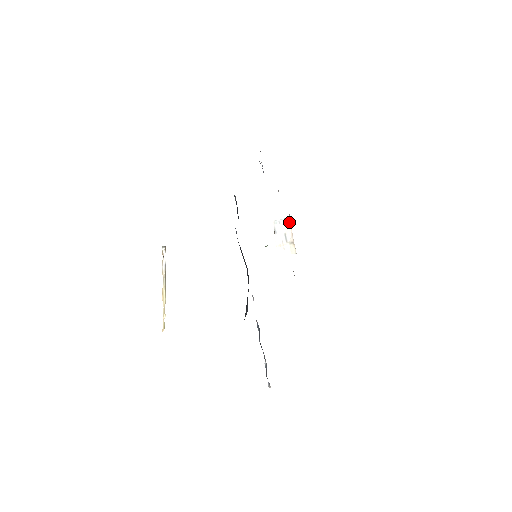
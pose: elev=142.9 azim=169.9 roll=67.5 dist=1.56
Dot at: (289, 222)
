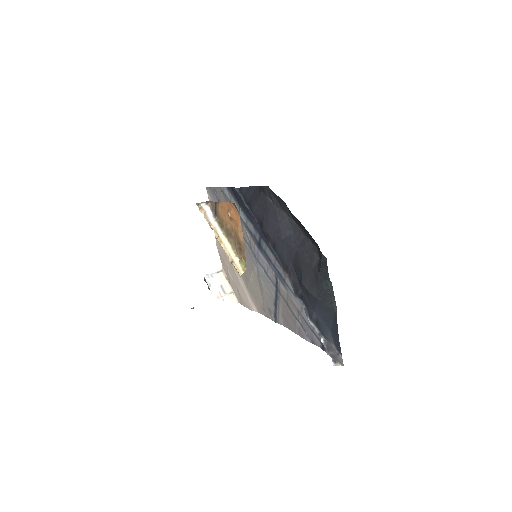
Dot at: (223, 274)
